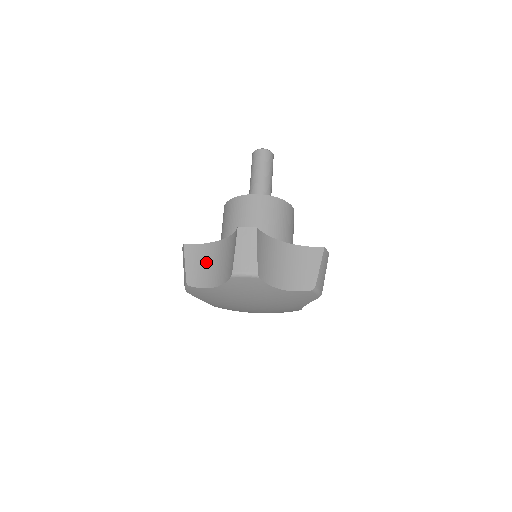
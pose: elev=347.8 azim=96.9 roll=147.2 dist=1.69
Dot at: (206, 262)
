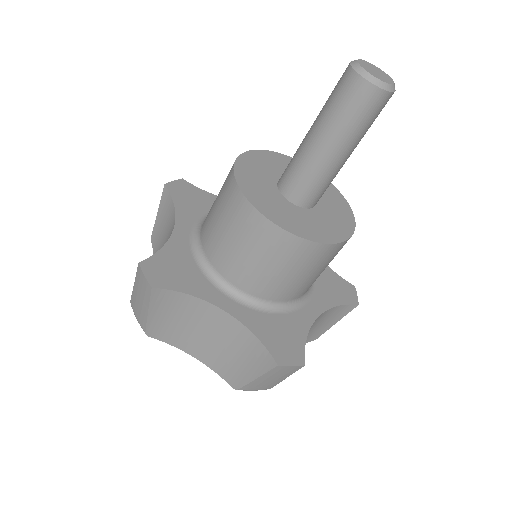
Dot at: (165, 235)
